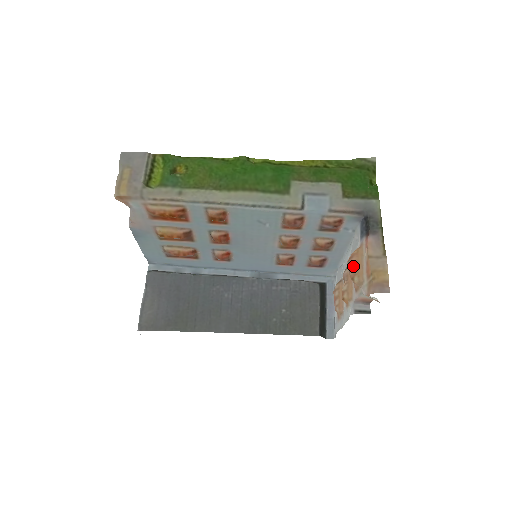
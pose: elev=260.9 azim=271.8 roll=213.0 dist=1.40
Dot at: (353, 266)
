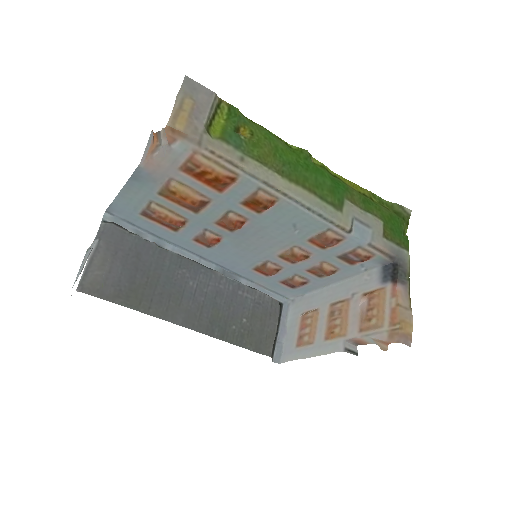
Dot at: (373, 307)
